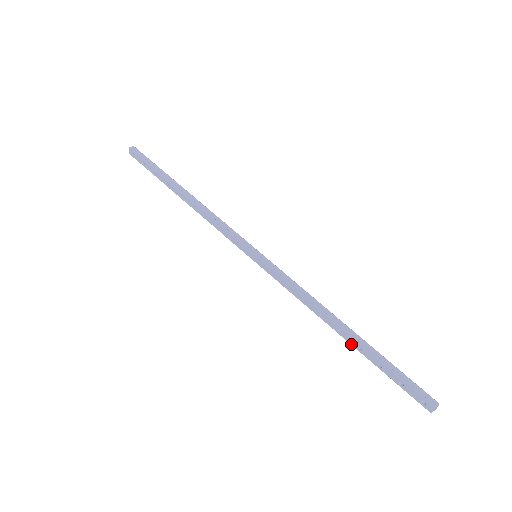
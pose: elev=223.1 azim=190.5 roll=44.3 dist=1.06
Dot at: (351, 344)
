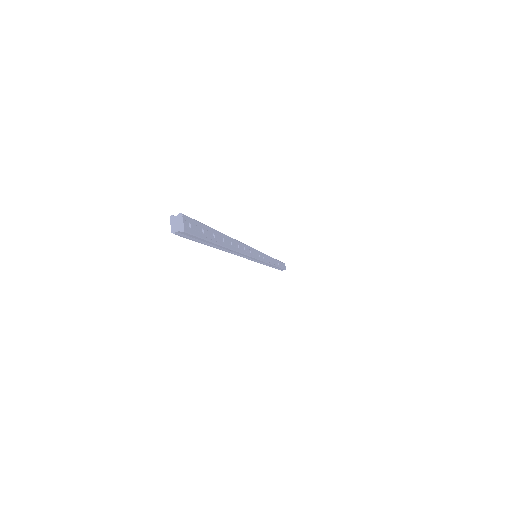
Dot at: (217, 248)
